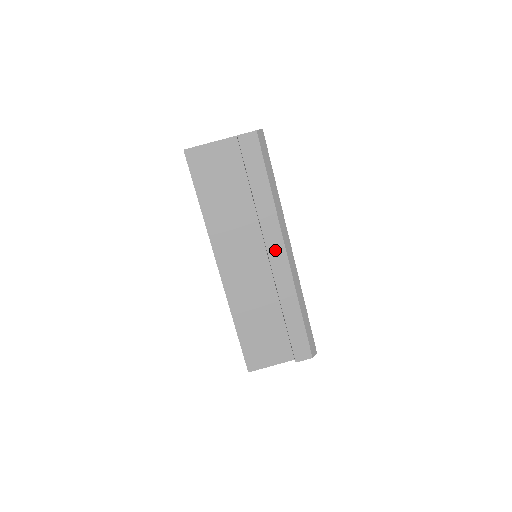
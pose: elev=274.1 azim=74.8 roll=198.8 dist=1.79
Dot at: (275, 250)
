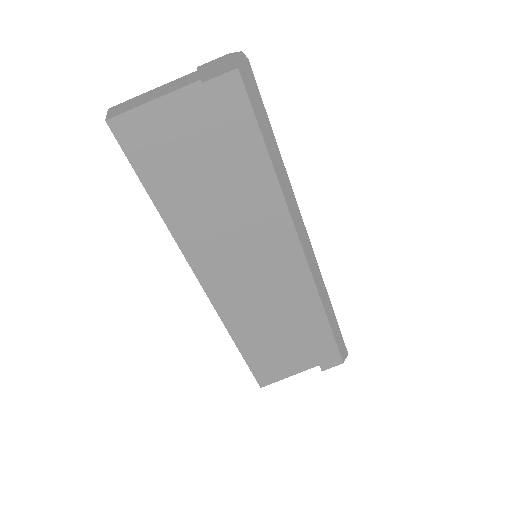
Dot at: (286, 253)
